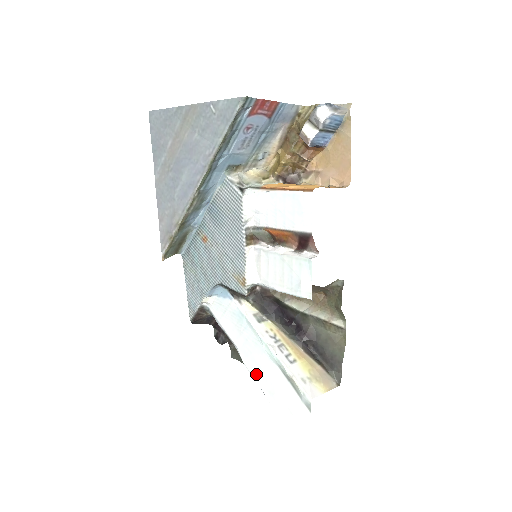
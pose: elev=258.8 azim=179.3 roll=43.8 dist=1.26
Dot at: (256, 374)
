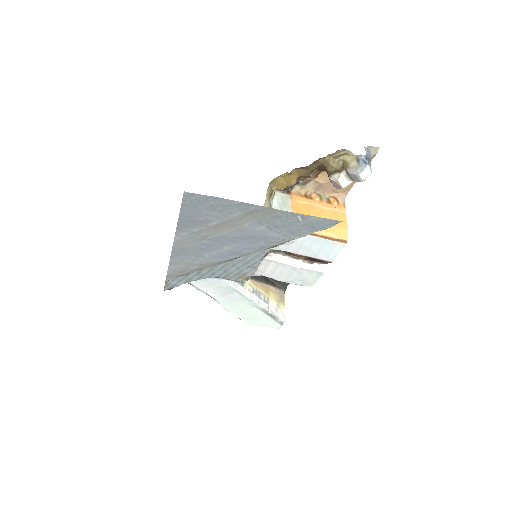
Dot at: (235, 312)
